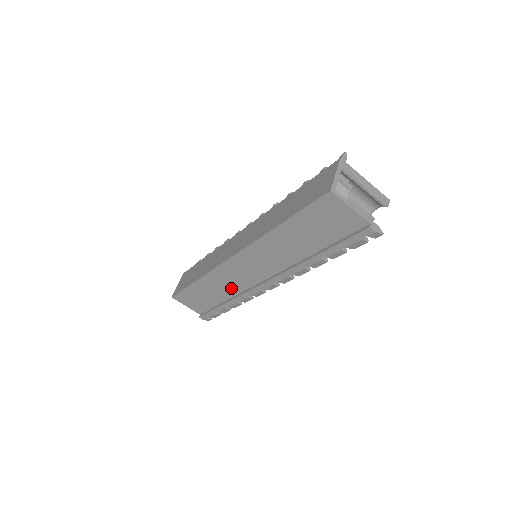
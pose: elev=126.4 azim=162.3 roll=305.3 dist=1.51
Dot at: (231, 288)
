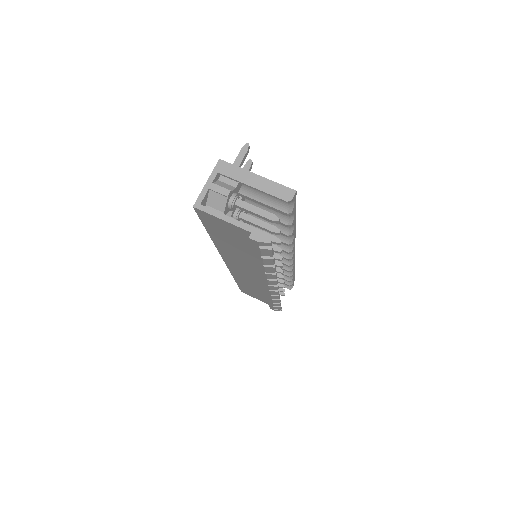
Dot at: (258, 287)
